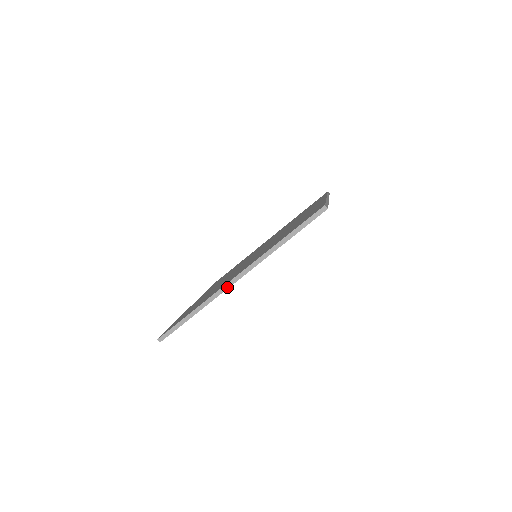
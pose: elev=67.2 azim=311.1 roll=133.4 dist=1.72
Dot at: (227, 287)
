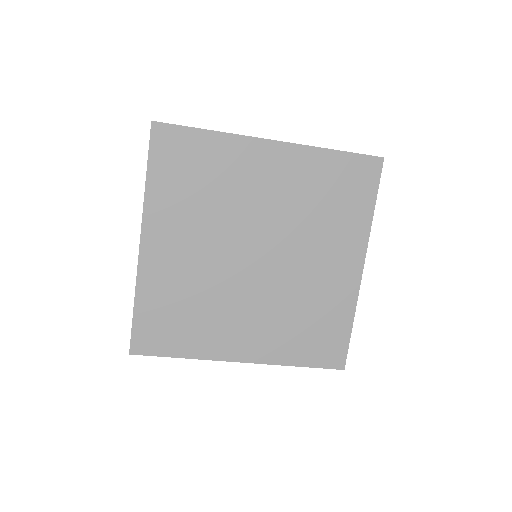
Dot at: (227, 360)
